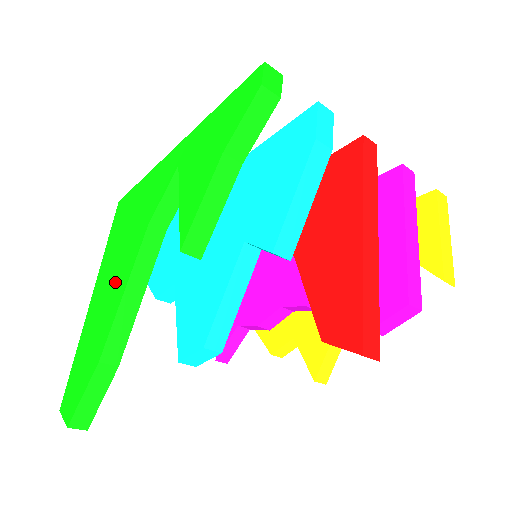
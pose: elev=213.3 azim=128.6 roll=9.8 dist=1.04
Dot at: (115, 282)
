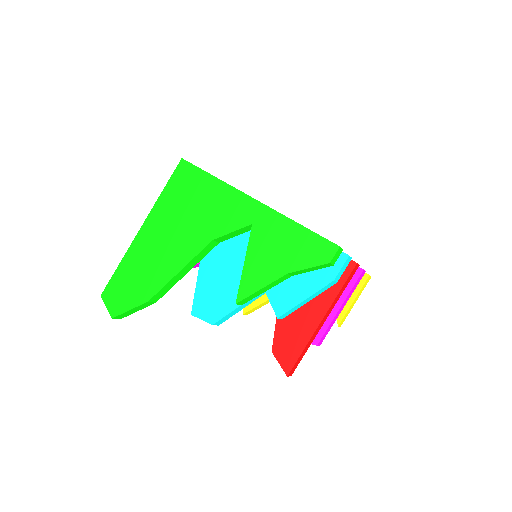
Dot at: (171, 250)
